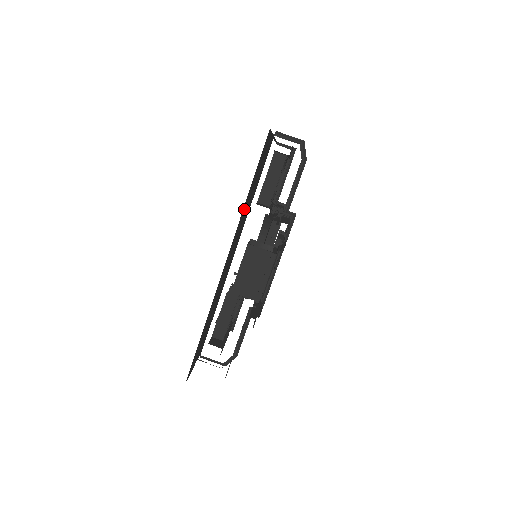
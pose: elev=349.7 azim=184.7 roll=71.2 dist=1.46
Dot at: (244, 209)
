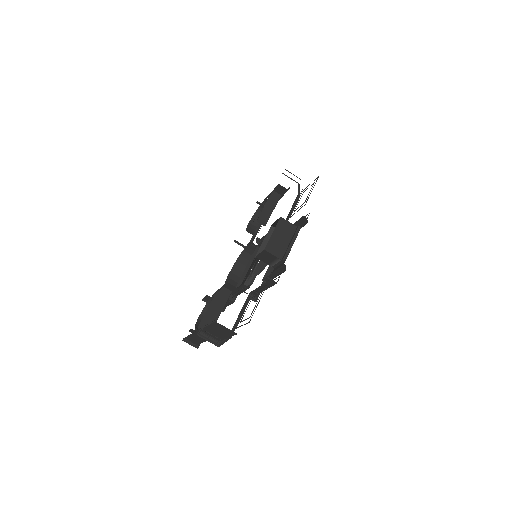
Dot at: occluded
